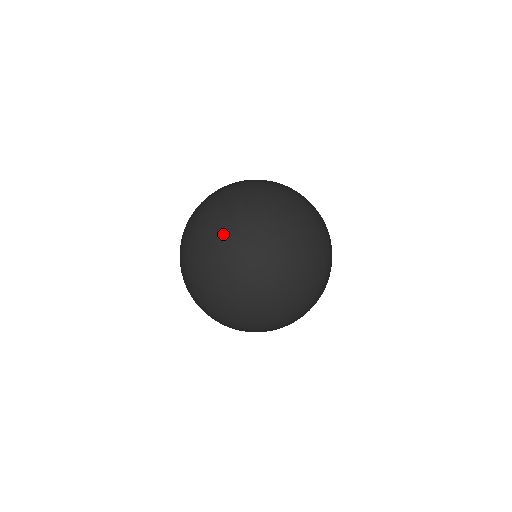
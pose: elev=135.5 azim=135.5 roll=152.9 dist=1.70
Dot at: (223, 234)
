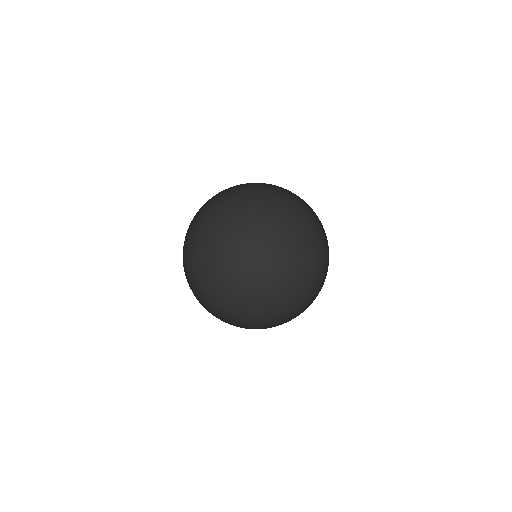
Dot at: (217, 243)
